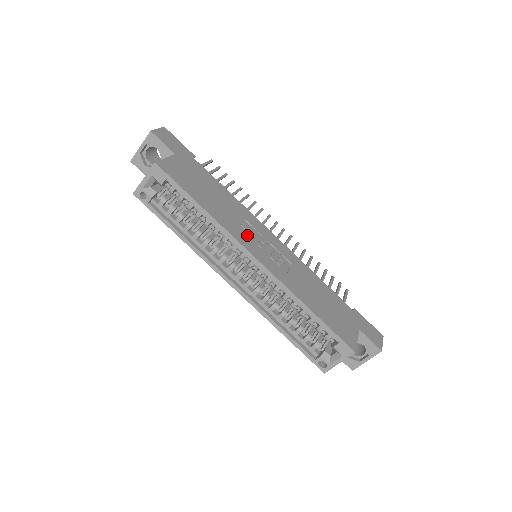
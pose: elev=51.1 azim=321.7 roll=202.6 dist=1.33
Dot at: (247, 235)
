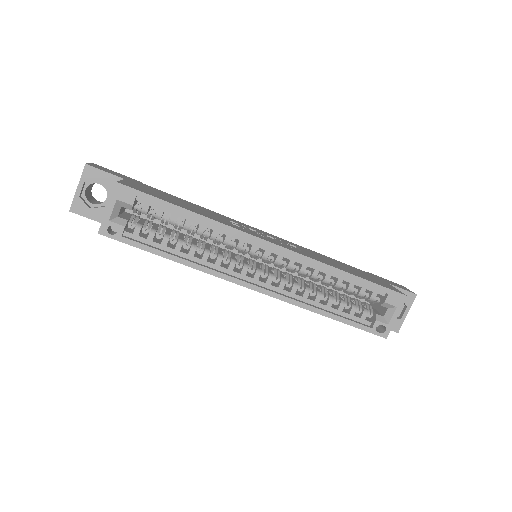
Dot at: occluded
